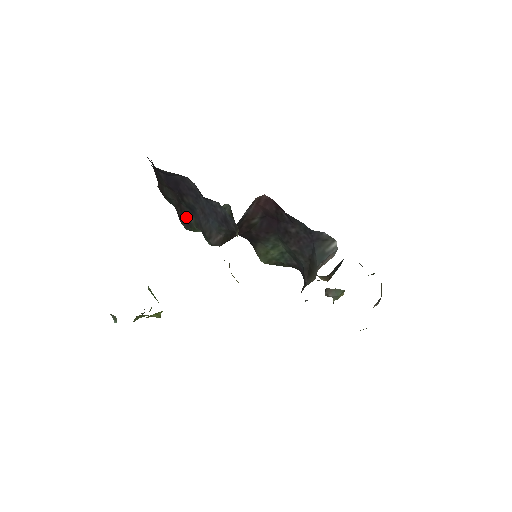
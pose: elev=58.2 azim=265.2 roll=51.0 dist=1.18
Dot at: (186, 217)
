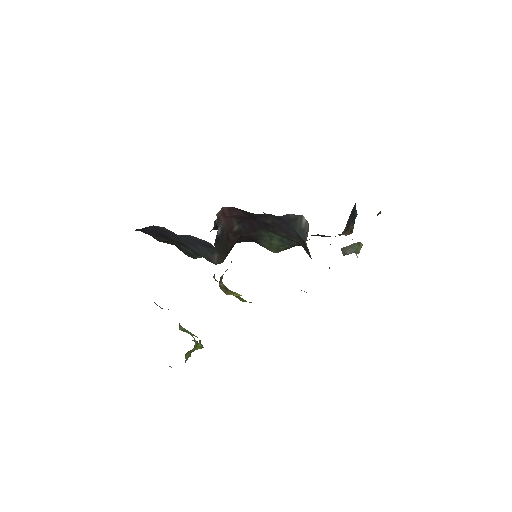
Dot at: (185, 251)
